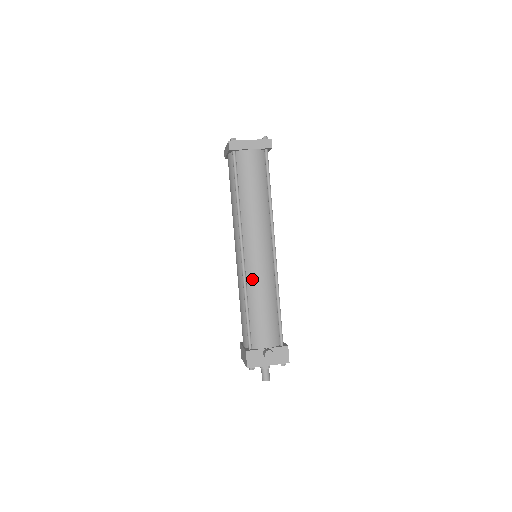
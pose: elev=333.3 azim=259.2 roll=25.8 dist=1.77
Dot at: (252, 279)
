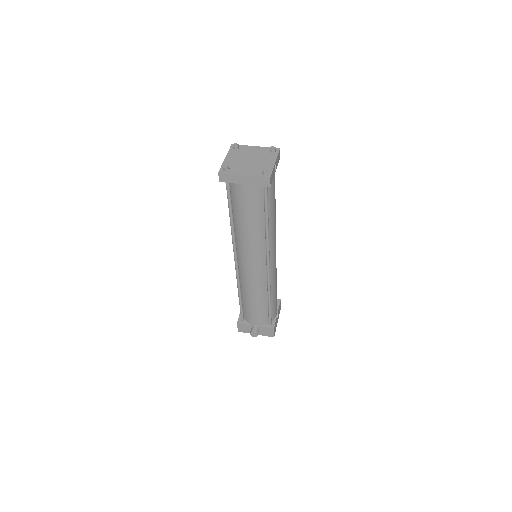
Dot at: (244, 283)
